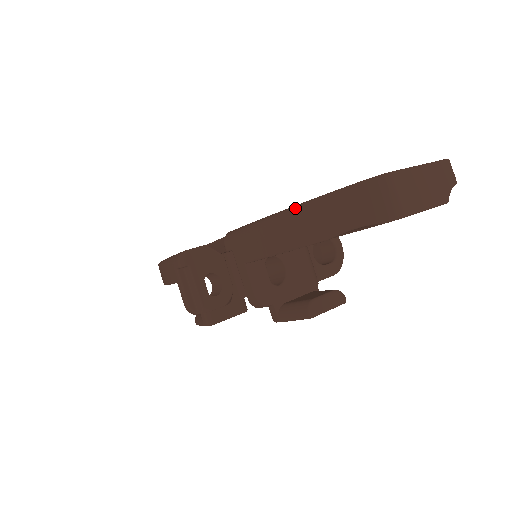
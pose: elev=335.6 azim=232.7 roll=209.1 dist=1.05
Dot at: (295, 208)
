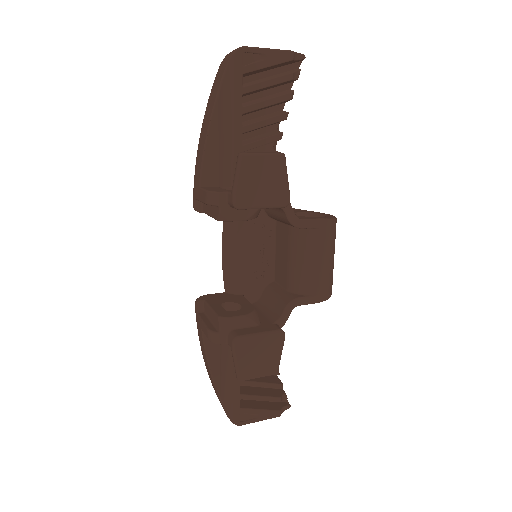
Dot at: (204, 118)
